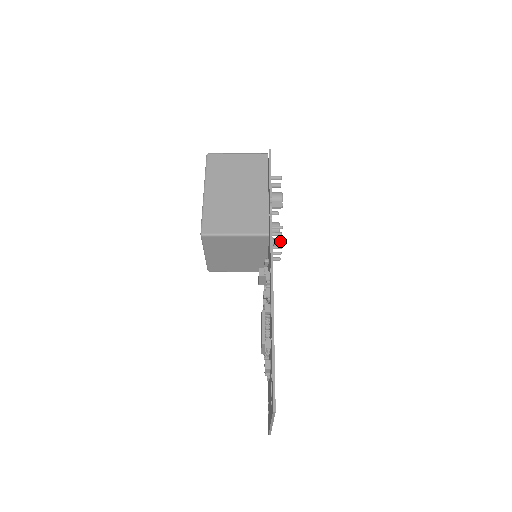
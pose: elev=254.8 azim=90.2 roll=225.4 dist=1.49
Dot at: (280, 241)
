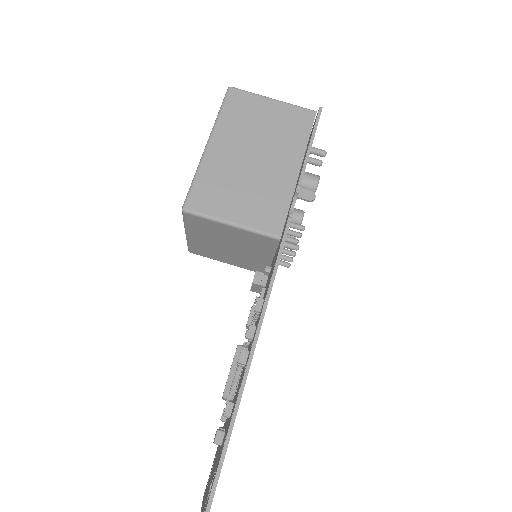
Dot at: (295, 247)
